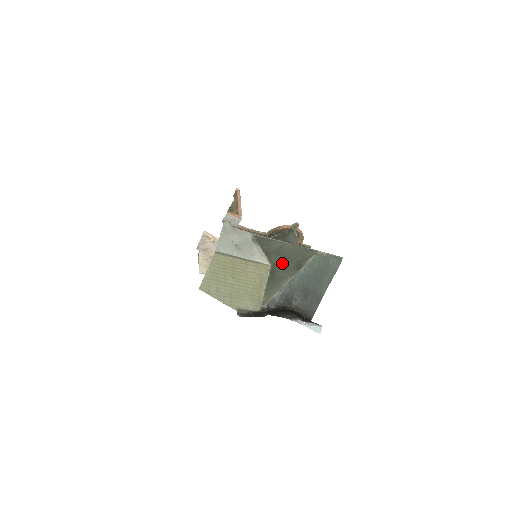
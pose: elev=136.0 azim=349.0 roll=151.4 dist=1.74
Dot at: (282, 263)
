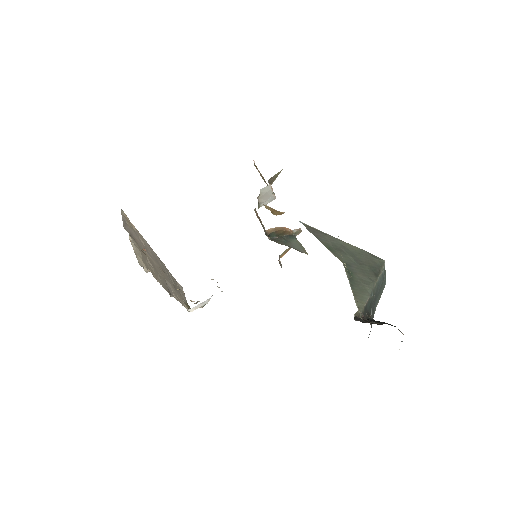
Dot at: (356, 264)
